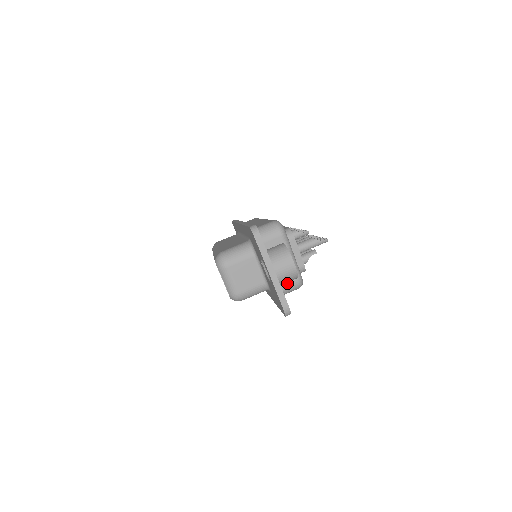
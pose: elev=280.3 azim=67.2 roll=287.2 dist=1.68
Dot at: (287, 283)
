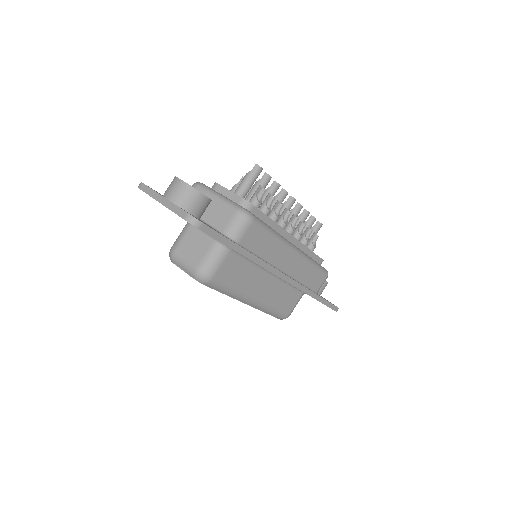
Dot at: (227, 221)
